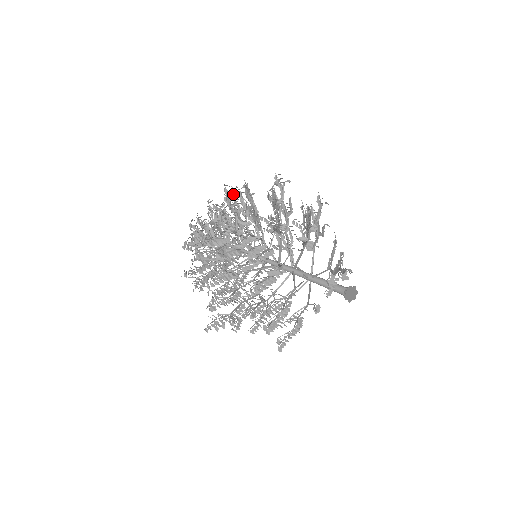
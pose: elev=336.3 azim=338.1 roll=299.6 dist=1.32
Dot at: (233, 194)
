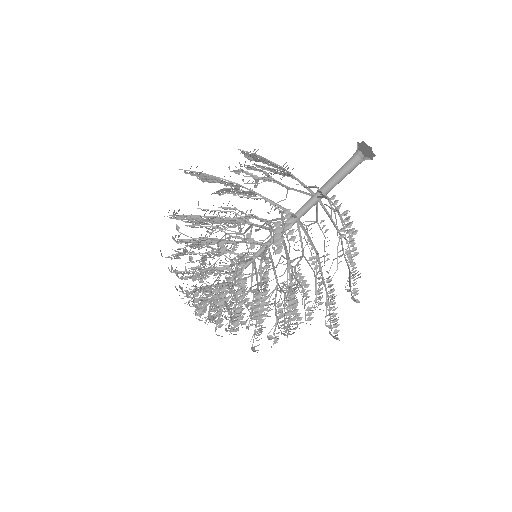
Dot at: occluded
